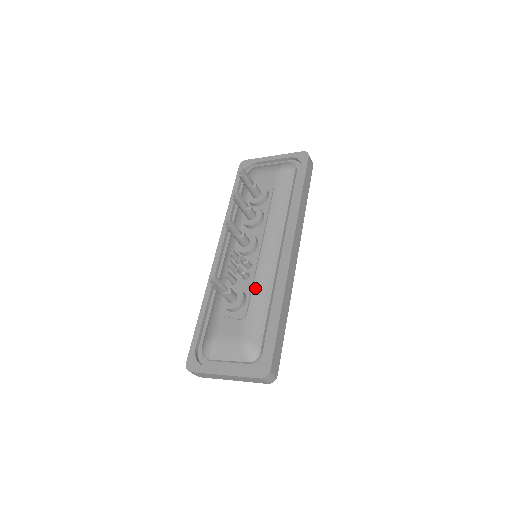
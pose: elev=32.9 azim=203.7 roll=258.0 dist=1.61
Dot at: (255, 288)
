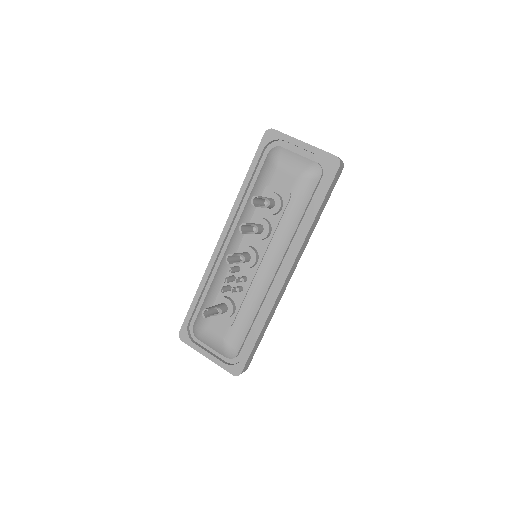
Dot at: (245, 303)
